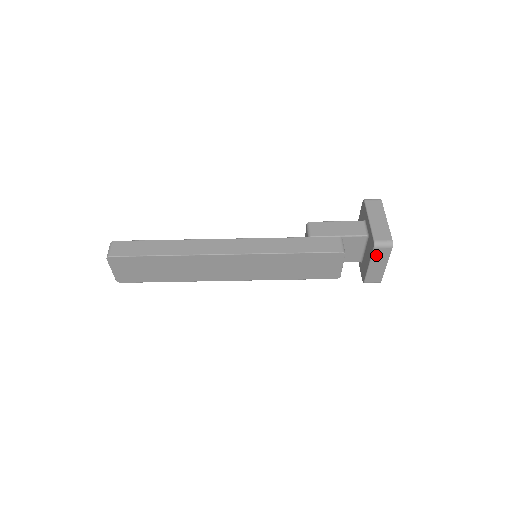
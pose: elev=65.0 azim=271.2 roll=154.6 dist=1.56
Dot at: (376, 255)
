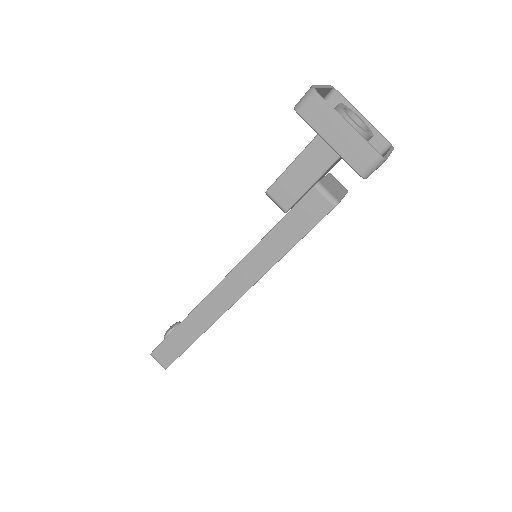
Dot at: occluded
